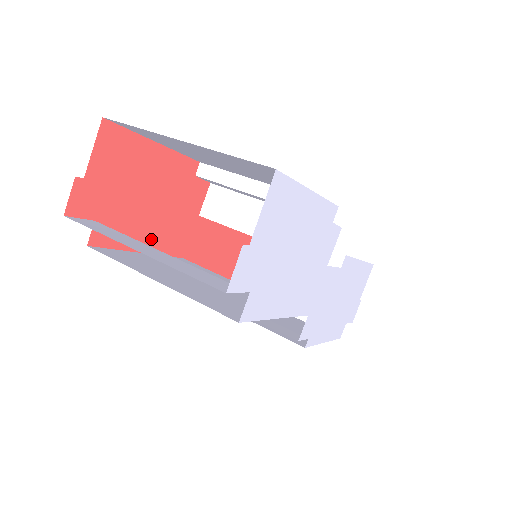
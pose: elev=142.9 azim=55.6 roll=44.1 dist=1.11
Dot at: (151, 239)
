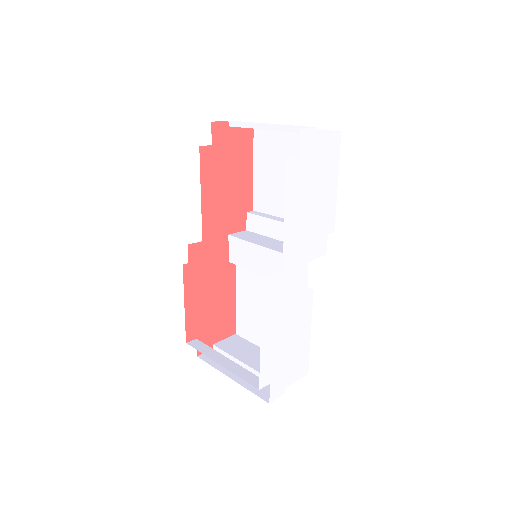
Dot at: (209, 199)
